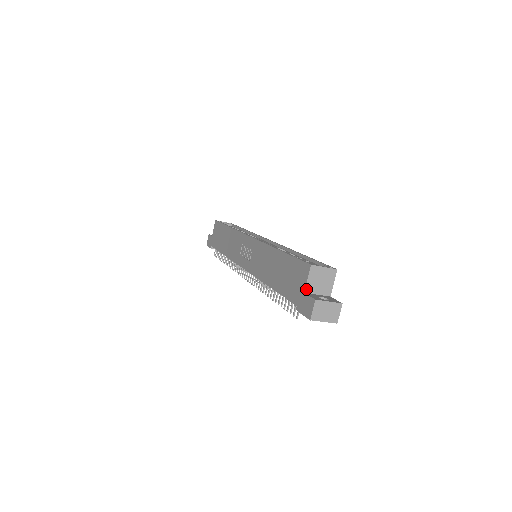
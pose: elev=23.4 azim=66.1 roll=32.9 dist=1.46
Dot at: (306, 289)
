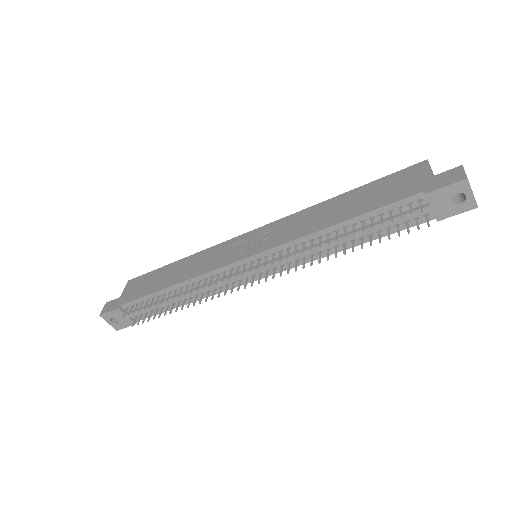
Dot at: (432, 175)
